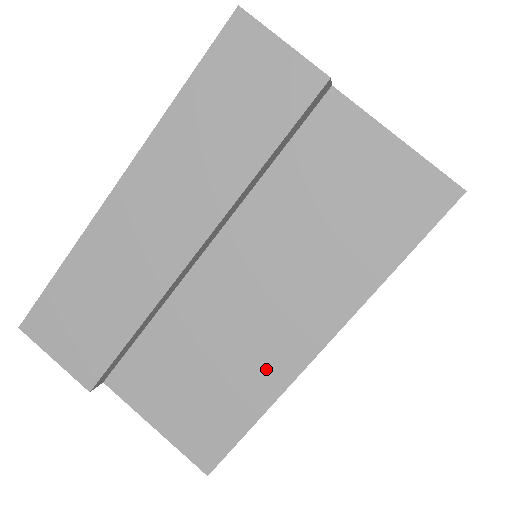
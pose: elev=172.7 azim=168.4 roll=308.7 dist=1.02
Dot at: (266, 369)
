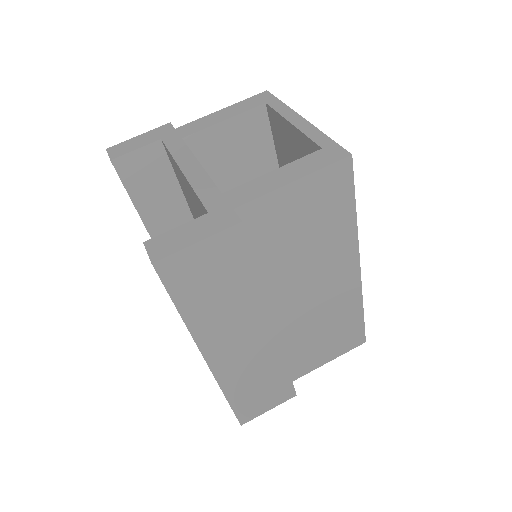
Dot at: (346, 301)
